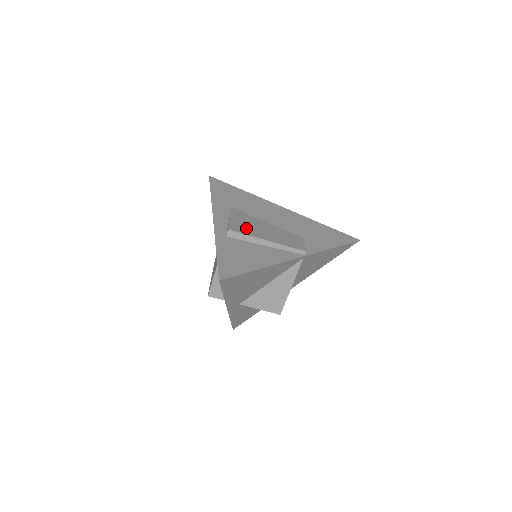
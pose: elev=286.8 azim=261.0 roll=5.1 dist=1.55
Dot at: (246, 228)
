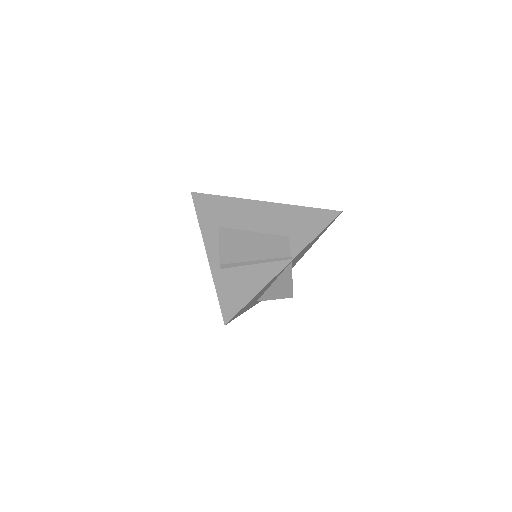
Dot at: (235, 253)
